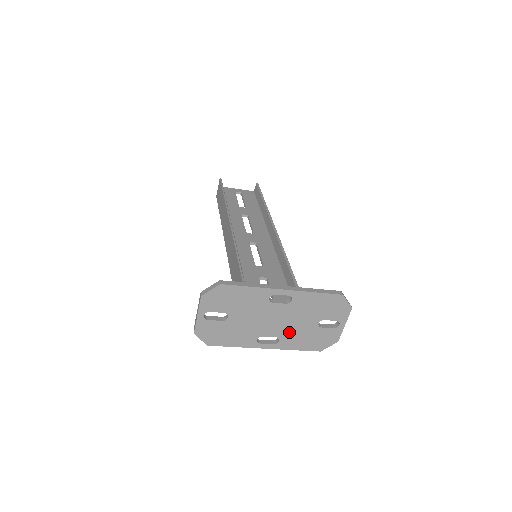
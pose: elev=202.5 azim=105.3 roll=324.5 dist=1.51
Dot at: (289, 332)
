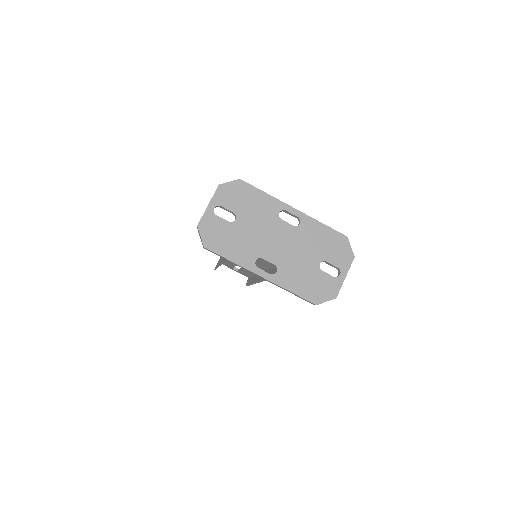
Dot at: (289, 264)
